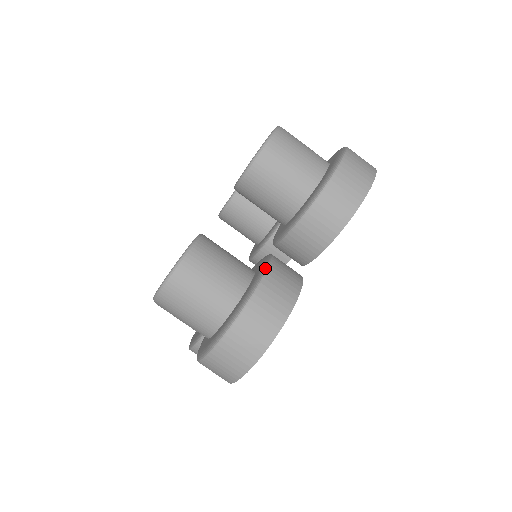
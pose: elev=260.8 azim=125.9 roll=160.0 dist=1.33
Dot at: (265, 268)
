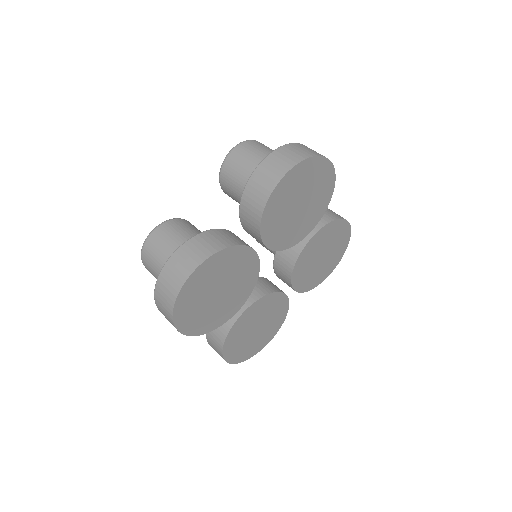
Dot at: (206, 231)
